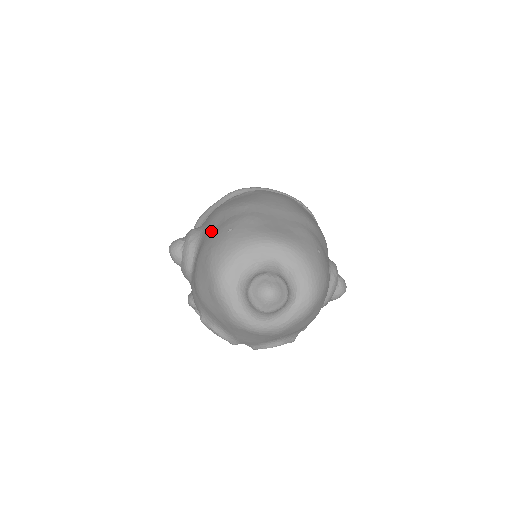
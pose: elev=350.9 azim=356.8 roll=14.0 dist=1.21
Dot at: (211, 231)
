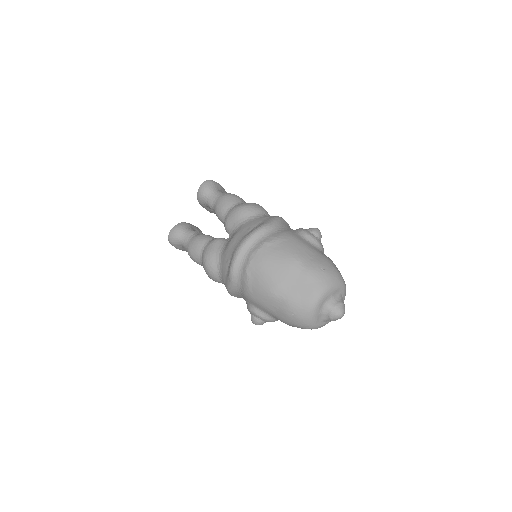
Dot at: (277, 315)
